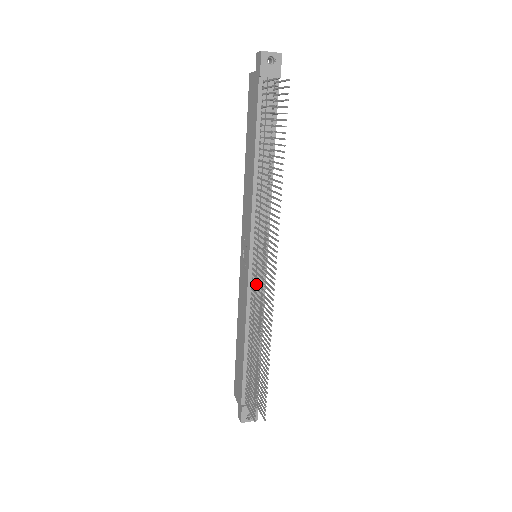
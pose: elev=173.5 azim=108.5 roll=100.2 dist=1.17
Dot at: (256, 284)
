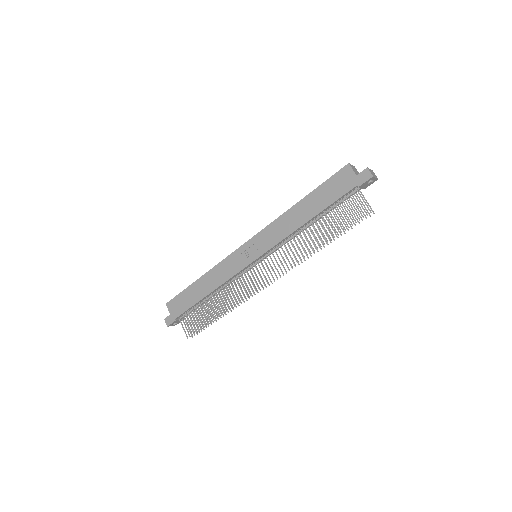
Dot at: (250, 279)
